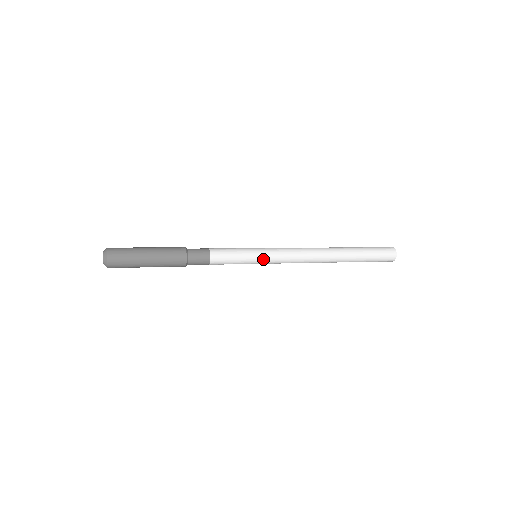
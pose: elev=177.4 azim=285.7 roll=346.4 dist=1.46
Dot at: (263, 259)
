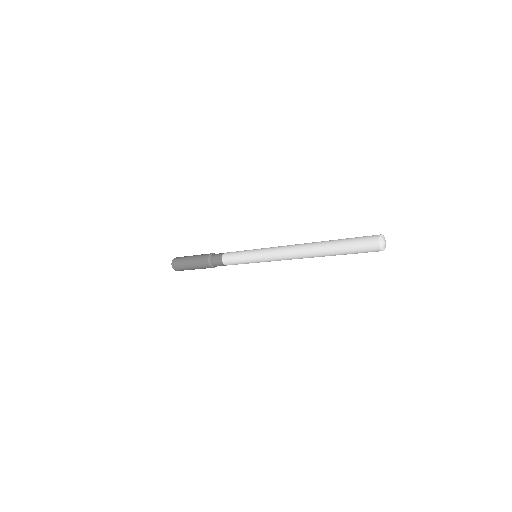
Dot at: (258, 262)
